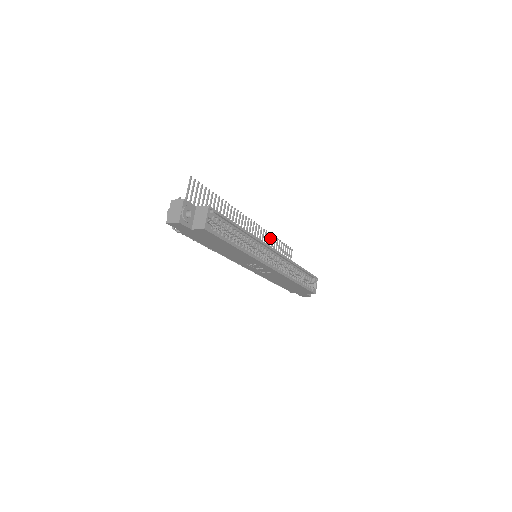
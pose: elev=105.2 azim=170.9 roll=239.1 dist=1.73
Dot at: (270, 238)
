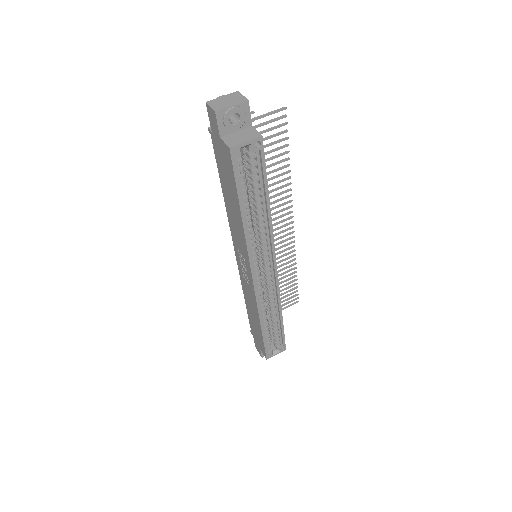
Dot at: (291, 265)
